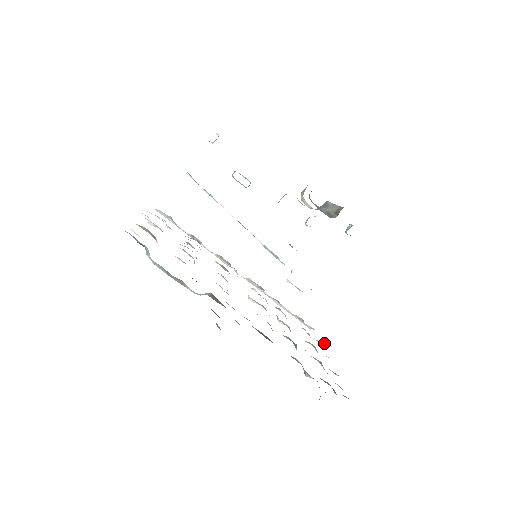
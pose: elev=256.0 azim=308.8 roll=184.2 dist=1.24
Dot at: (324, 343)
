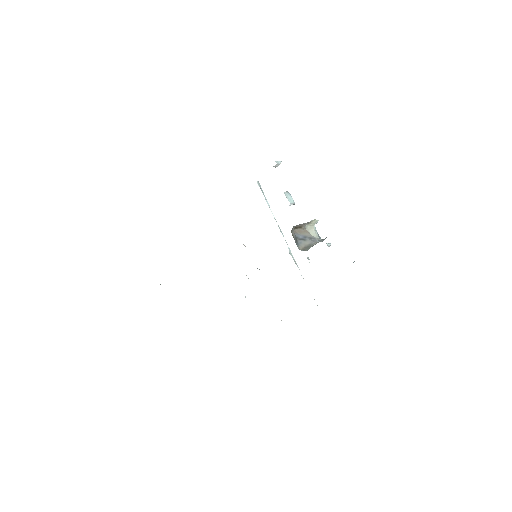
Dot at: occluded
